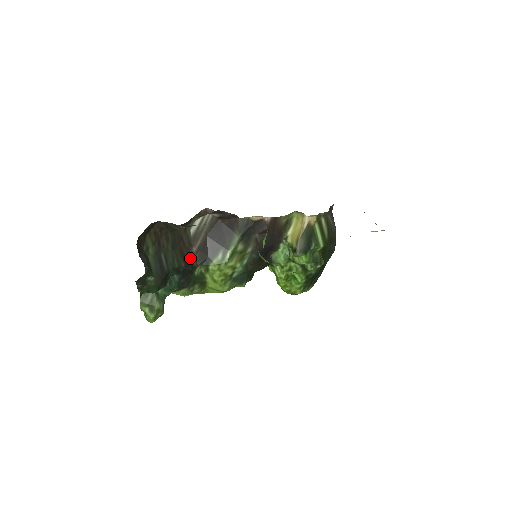
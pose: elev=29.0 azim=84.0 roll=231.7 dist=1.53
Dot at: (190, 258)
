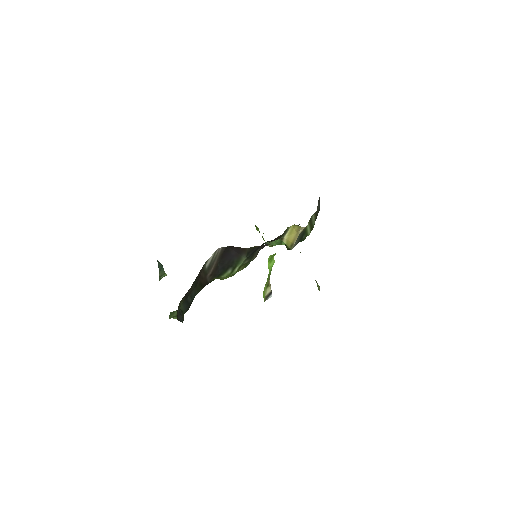
Dot at: (206, 282)
